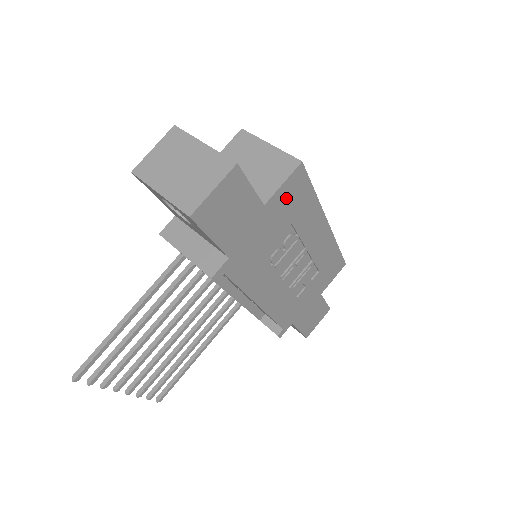
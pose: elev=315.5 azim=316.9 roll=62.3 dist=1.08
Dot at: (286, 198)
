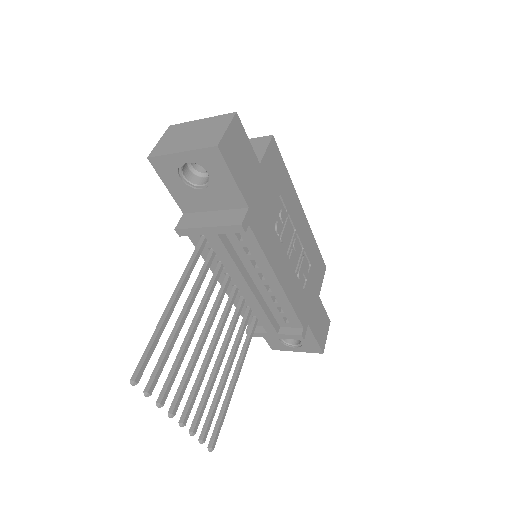
Dot at: (271, 166)
